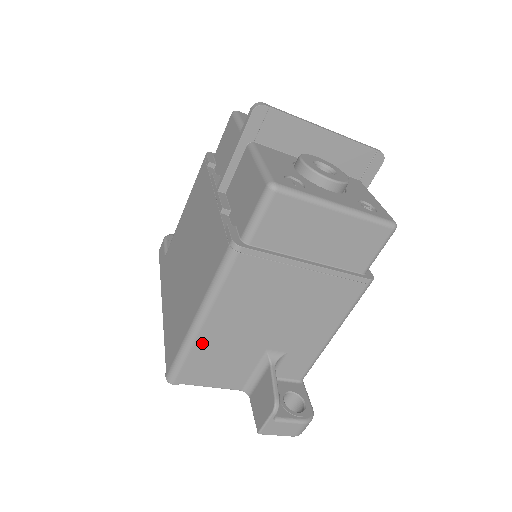
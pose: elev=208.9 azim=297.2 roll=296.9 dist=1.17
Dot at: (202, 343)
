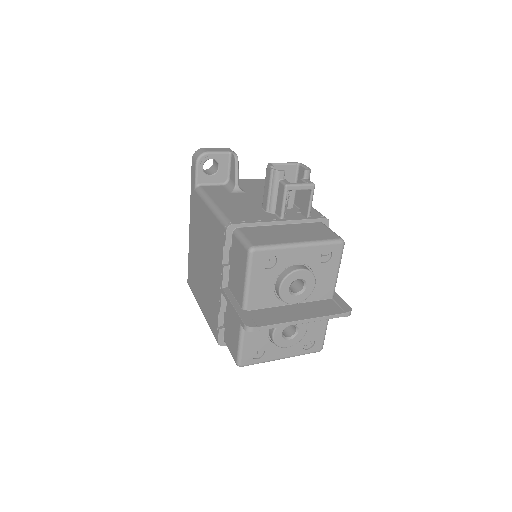
Dot at: occluded
